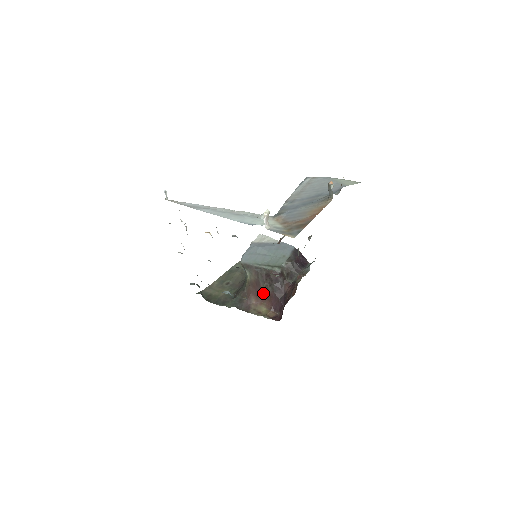
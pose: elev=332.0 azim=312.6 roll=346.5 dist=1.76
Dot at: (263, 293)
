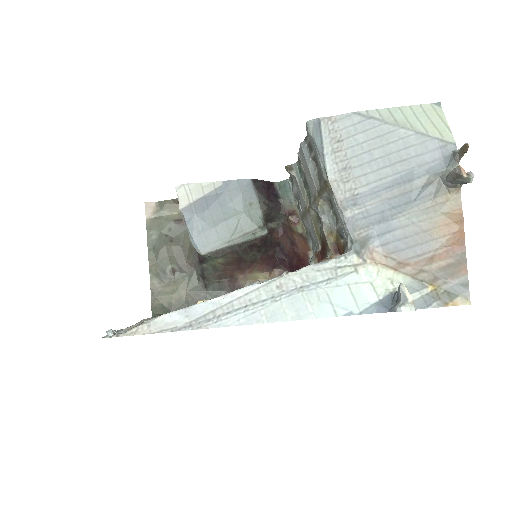
Dot at: (249, 262)
